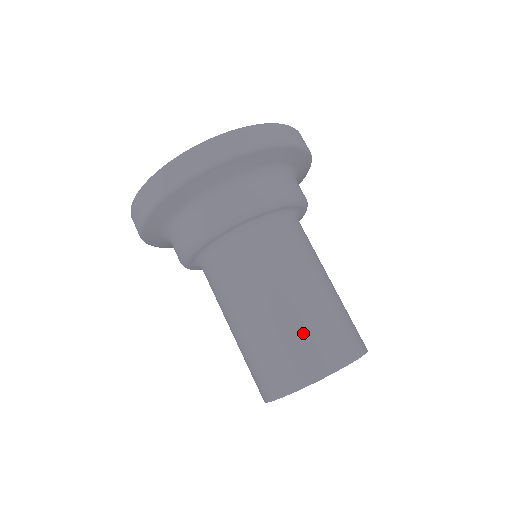
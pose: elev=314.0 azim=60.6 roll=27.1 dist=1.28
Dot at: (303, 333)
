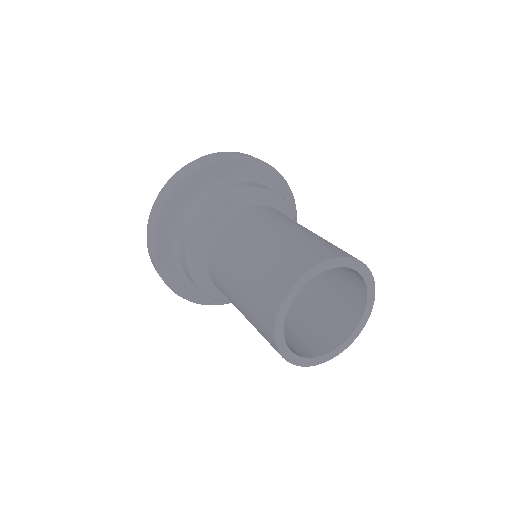
Dot at: (294, 244)
